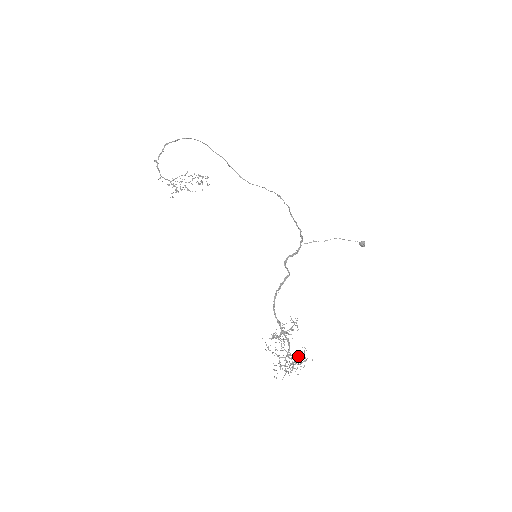
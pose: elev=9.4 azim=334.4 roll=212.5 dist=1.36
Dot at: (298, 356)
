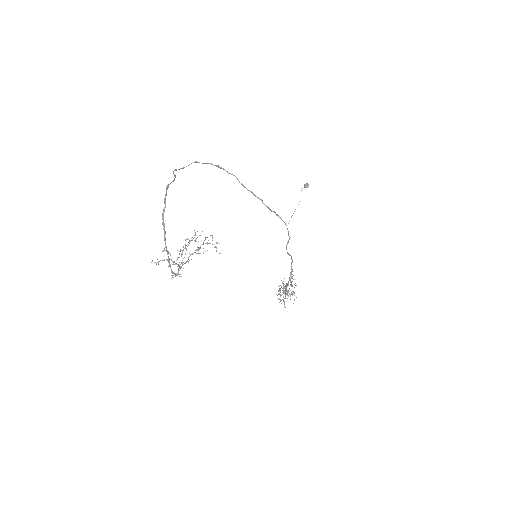
Dot at: occluded
